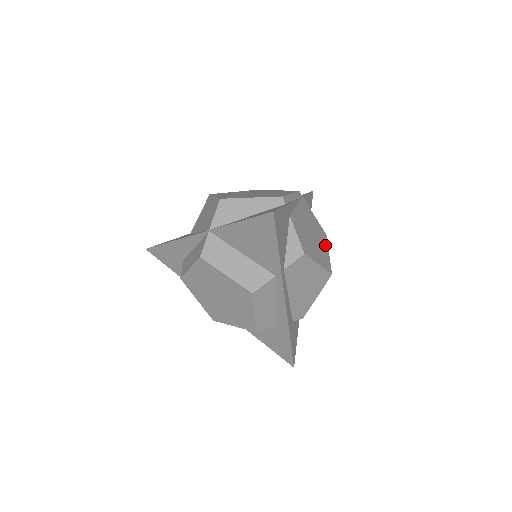
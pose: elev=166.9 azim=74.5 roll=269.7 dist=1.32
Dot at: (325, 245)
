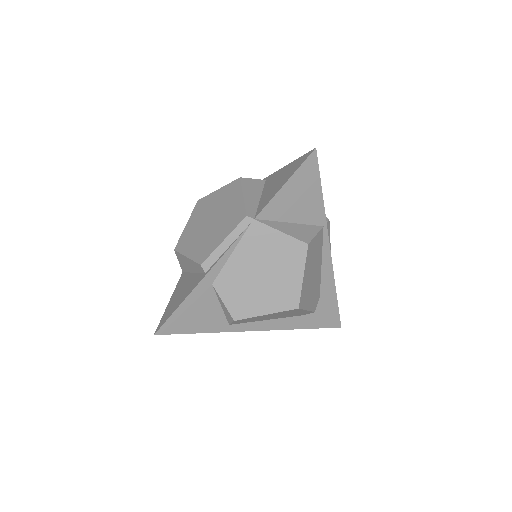
Dot at: (296, 268)
